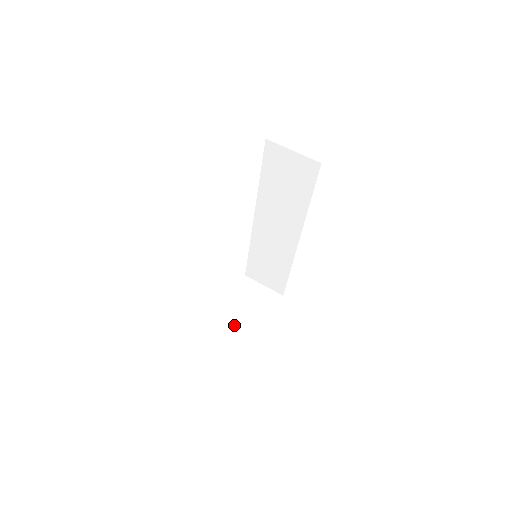
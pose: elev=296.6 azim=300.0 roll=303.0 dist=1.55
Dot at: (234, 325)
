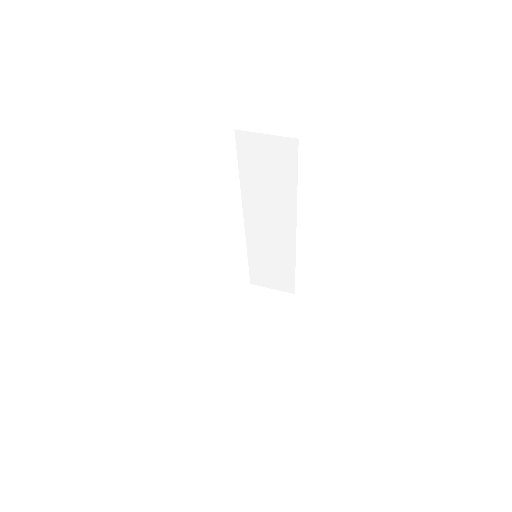
Dot at: (252, 337)
